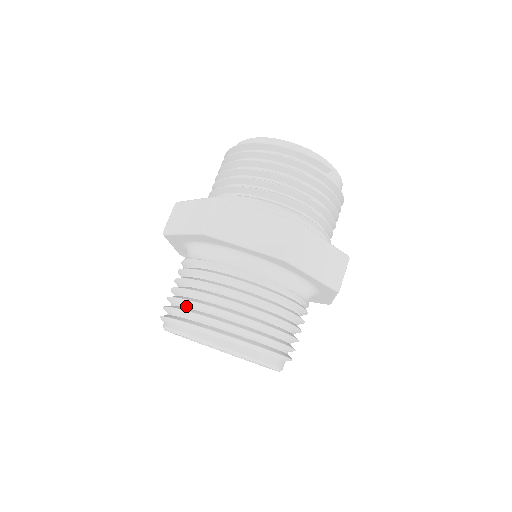
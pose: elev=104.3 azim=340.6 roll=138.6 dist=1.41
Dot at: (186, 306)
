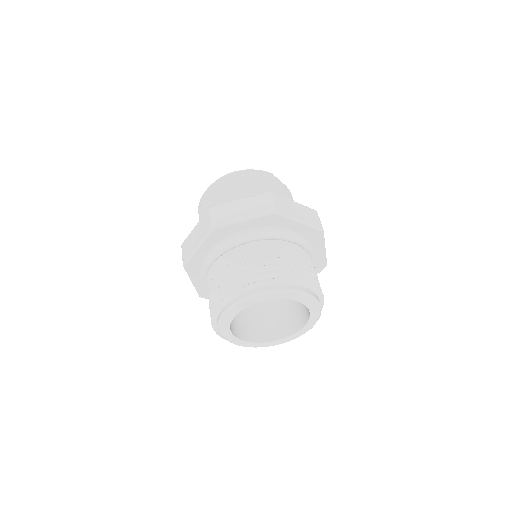
Dot at: occluded
